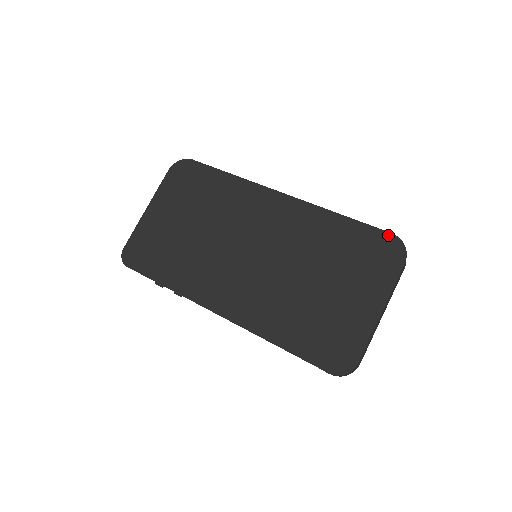
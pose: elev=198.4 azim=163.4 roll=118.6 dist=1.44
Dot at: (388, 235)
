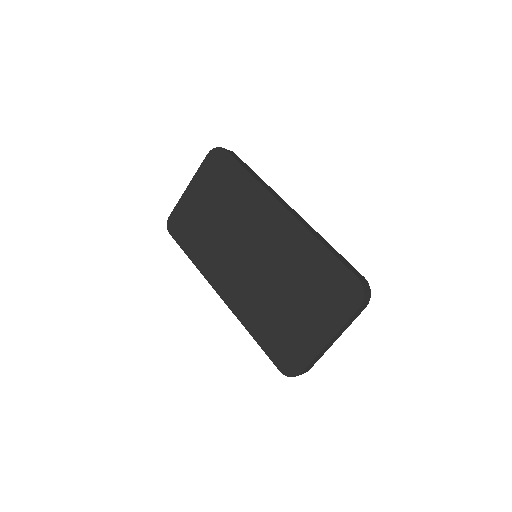
Dot at: (354, 278)
